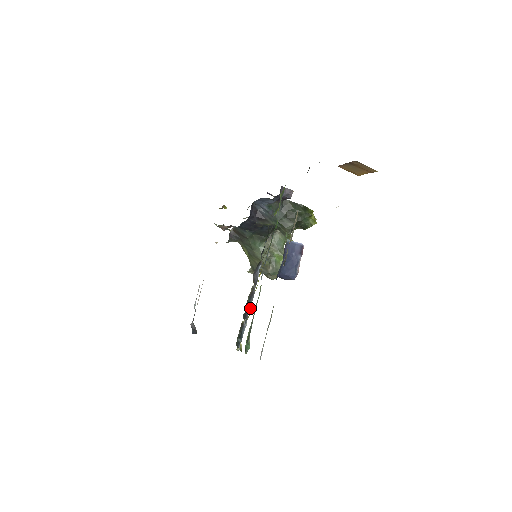
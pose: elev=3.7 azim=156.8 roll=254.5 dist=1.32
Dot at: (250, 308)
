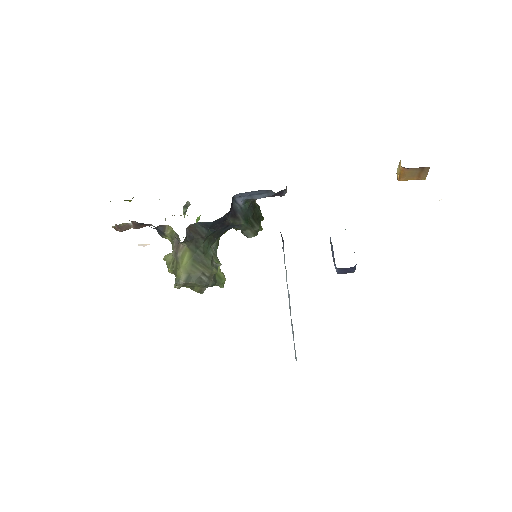
Dot at: occluded
